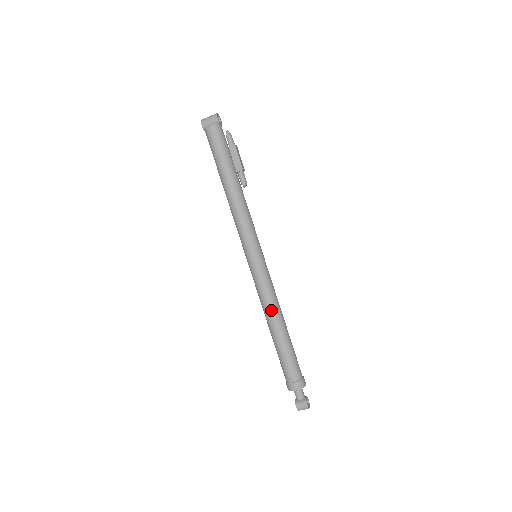
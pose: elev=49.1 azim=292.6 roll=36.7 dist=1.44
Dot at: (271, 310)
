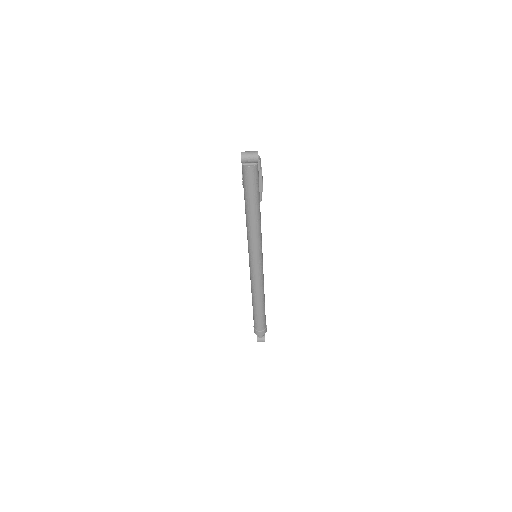
Dot at: (259, 294)
